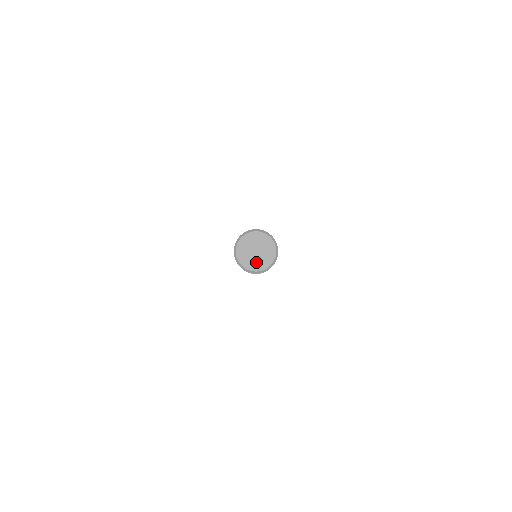
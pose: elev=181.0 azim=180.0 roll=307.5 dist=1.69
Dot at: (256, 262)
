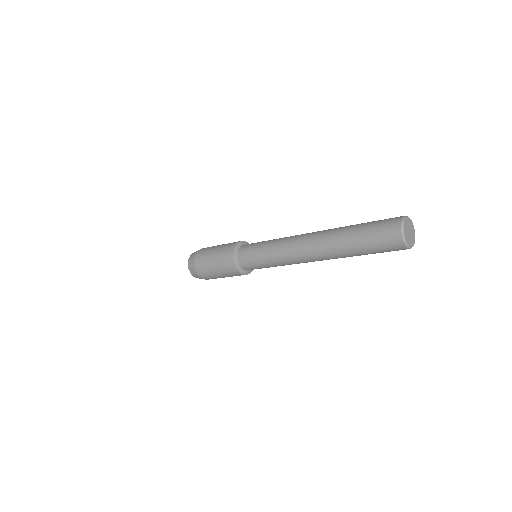
Dot at: (412, 240)
